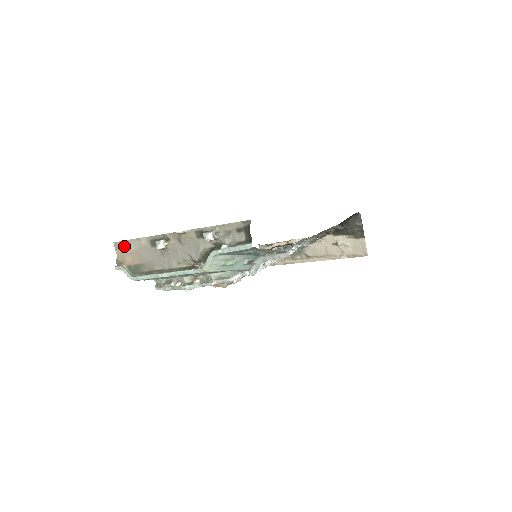
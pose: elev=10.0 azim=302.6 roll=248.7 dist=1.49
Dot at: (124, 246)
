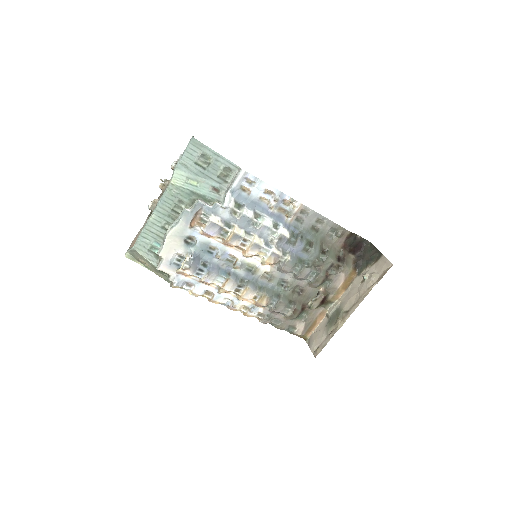
Dot at: (134, 241)
